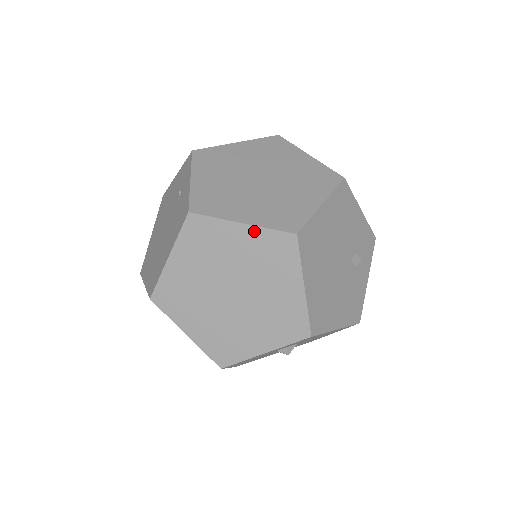
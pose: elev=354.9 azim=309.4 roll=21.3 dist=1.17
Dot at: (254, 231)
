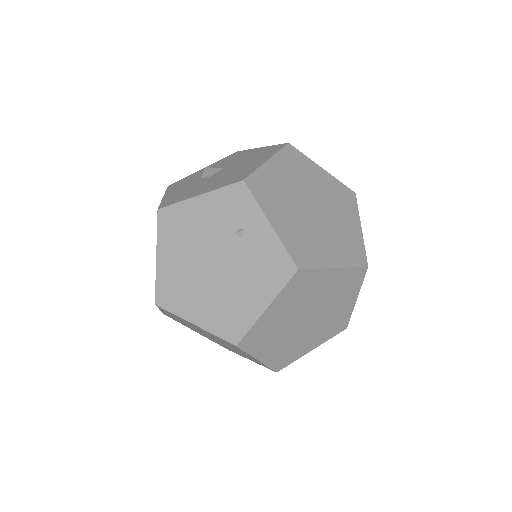
Dot at: (342, 271)
